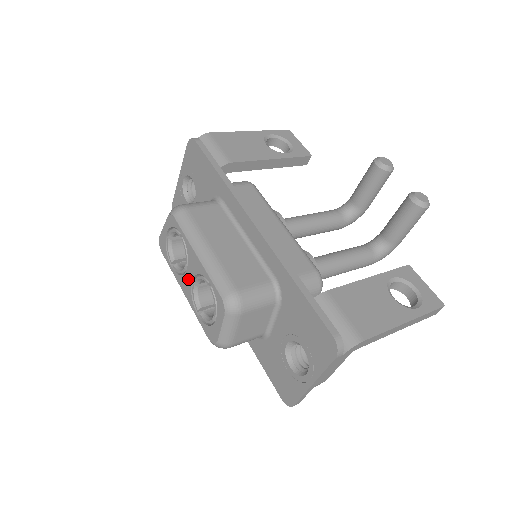
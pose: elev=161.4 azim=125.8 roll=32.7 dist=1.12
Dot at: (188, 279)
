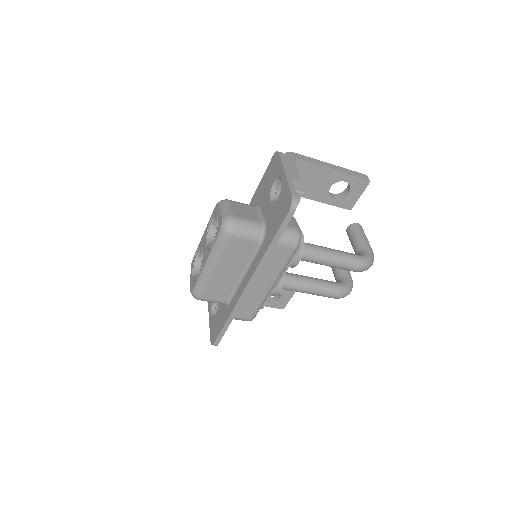
Dot at: (204, 251)
